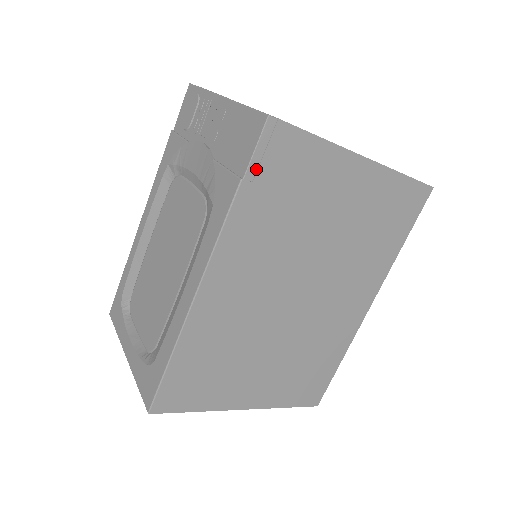
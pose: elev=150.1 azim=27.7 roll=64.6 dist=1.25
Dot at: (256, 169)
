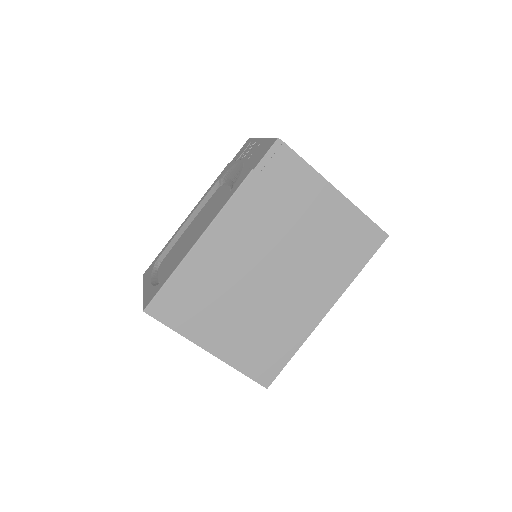
Dot at: (263, 167)
